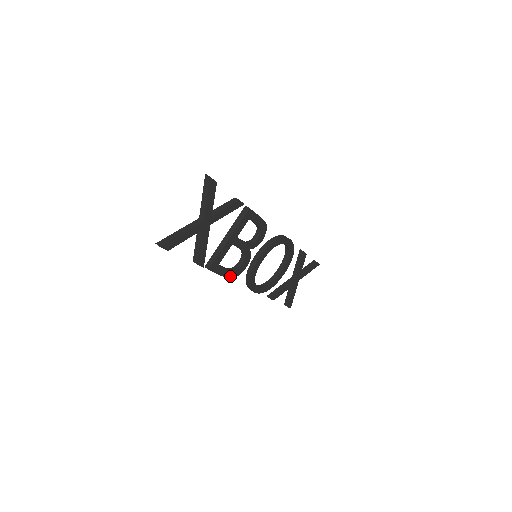
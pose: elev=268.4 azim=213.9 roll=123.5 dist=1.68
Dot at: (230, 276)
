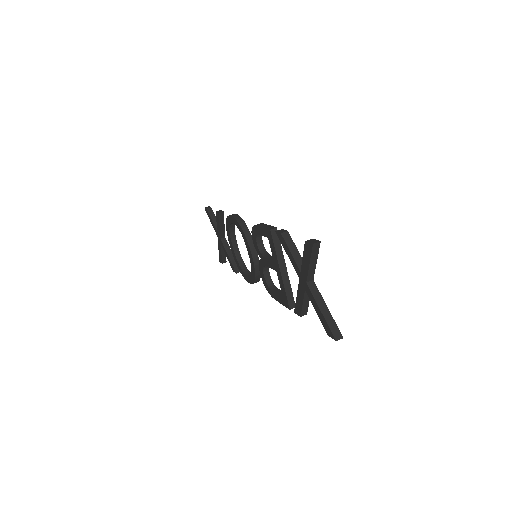
Dot at: occluded
